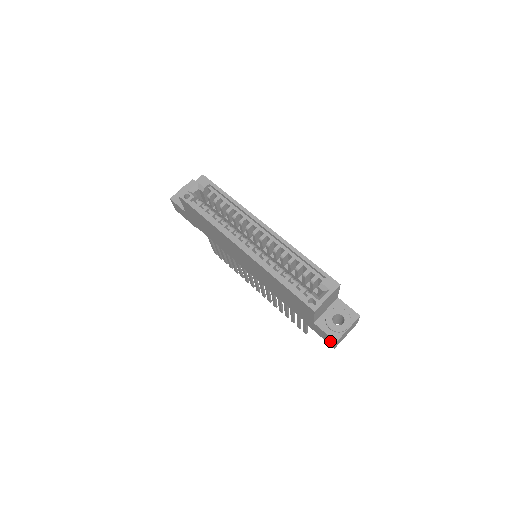
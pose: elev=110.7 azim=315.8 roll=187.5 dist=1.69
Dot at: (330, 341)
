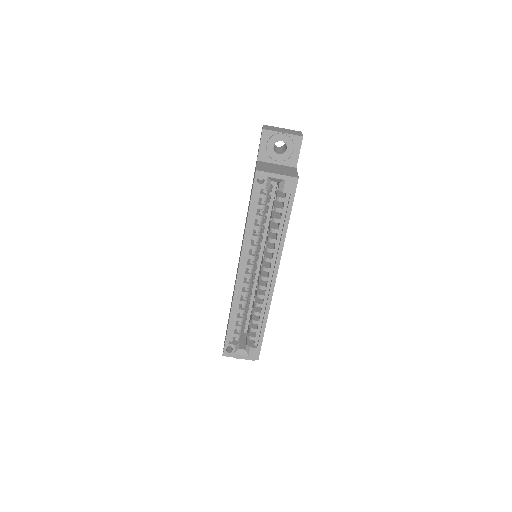
Dot at: occluded
